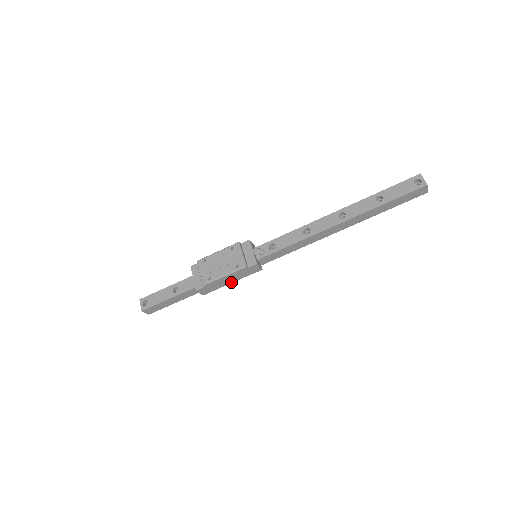
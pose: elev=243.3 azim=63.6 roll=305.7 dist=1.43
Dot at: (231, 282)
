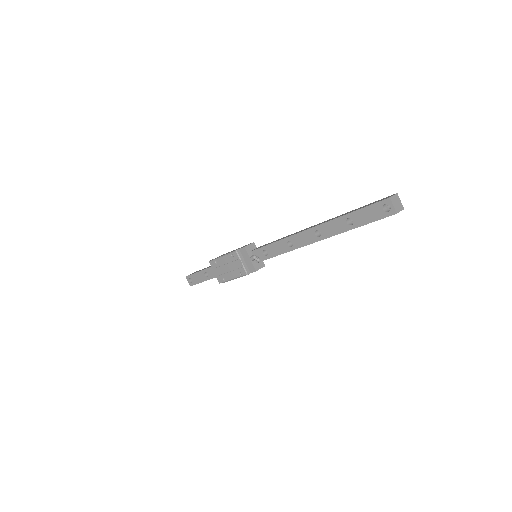
Dot at: occluded
